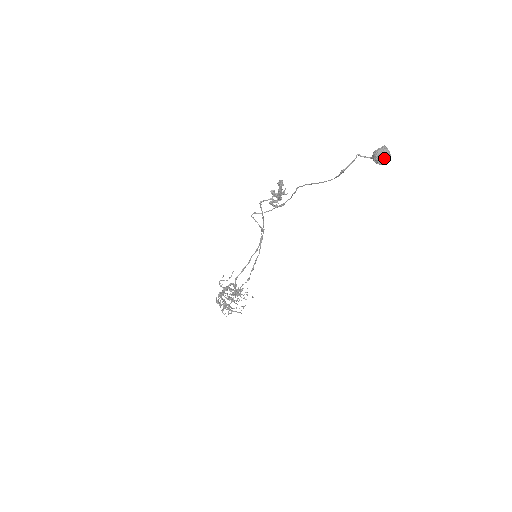
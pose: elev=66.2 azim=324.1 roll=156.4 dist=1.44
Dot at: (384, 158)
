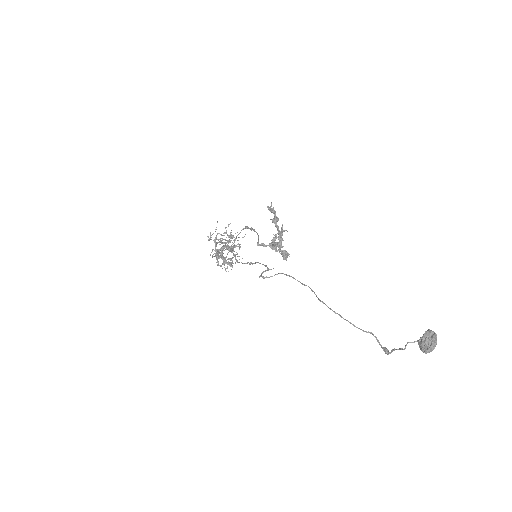
Dot at: (431, 348)
